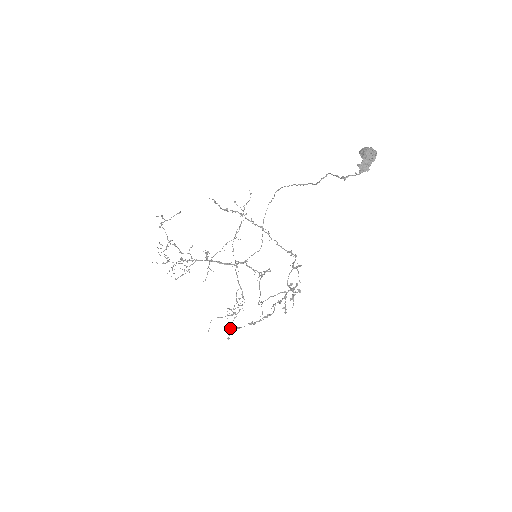
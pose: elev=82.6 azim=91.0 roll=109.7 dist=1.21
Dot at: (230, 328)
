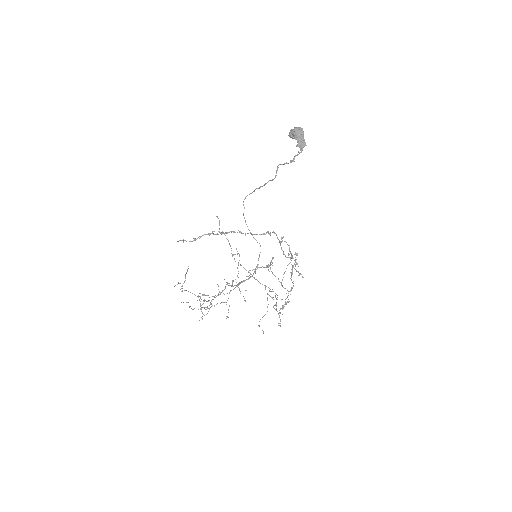
Dot at: occluded
